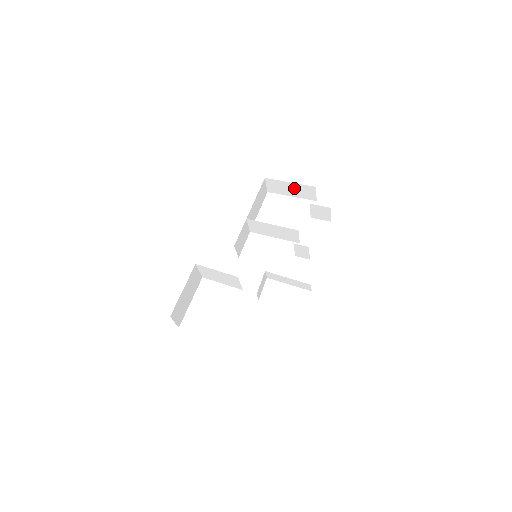
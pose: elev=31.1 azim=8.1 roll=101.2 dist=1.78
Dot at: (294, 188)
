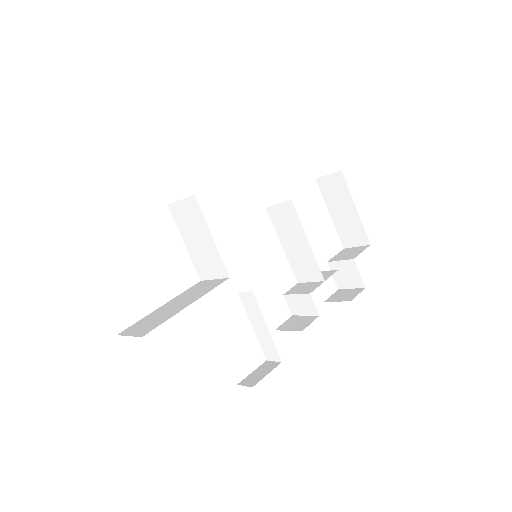
Dot at: (348, 215)
